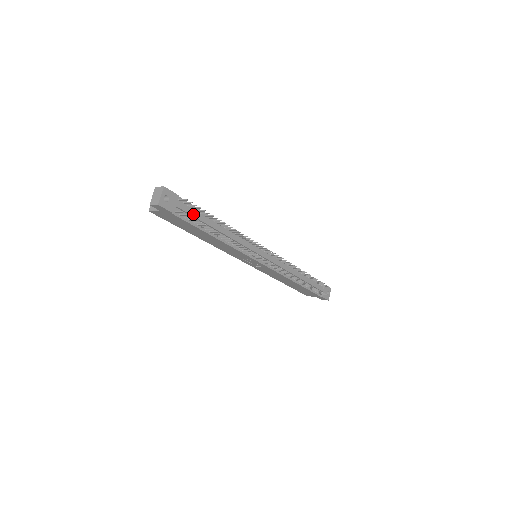
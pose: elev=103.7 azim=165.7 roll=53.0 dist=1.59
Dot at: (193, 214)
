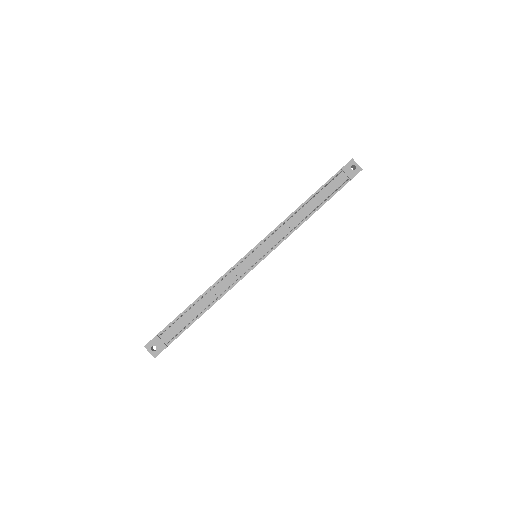
Dot at: (177, 327)
